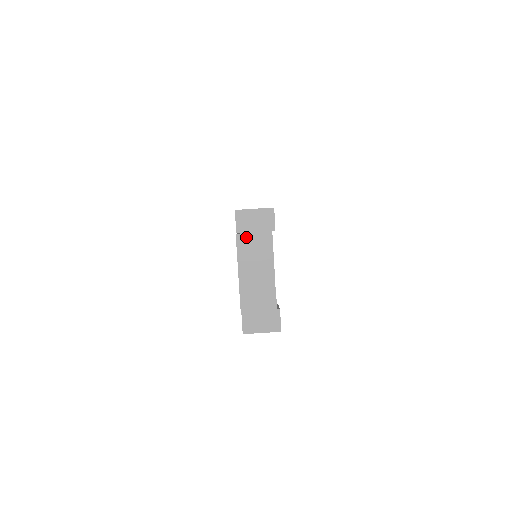
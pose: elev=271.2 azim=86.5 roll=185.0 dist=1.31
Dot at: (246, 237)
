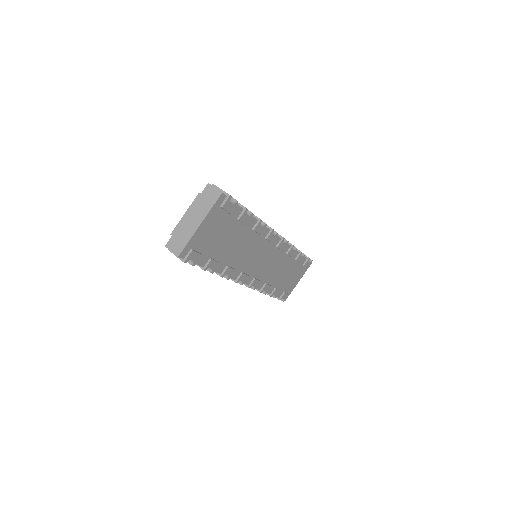
Dot at: (202, 197)
